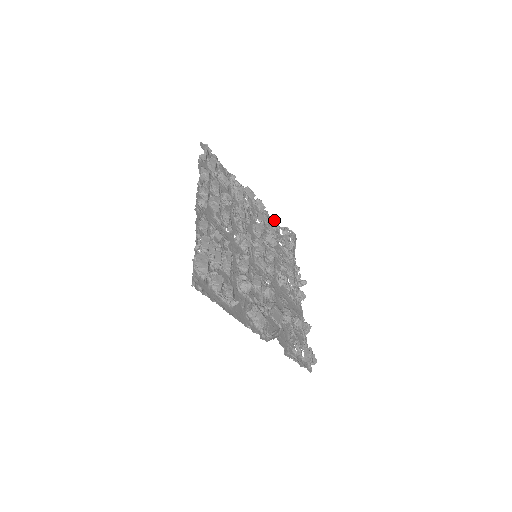
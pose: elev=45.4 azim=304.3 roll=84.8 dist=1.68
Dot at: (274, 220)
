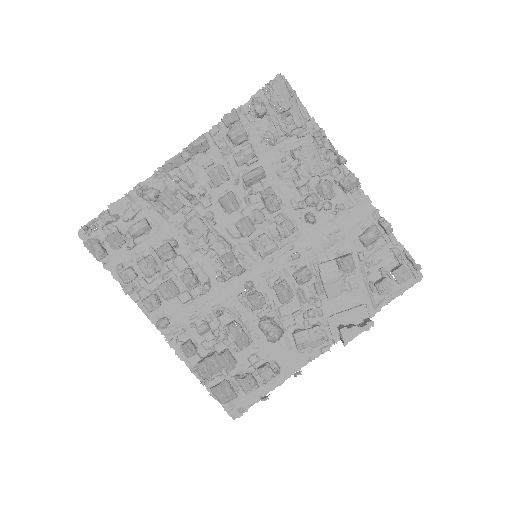
Dot at: (231, 125)
